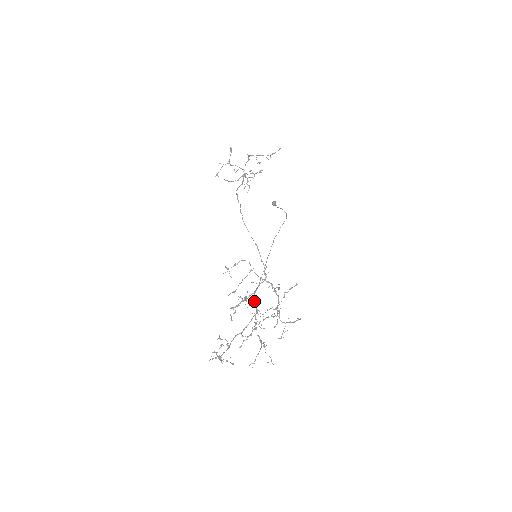
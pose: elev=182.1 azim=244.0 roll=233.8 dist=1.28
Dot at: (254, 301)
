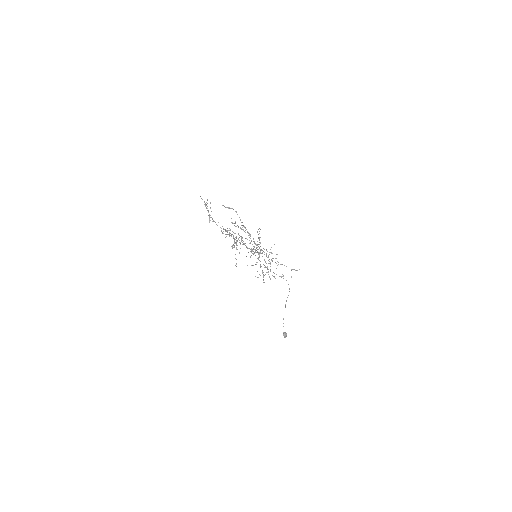
Dot at: (242, 242)
